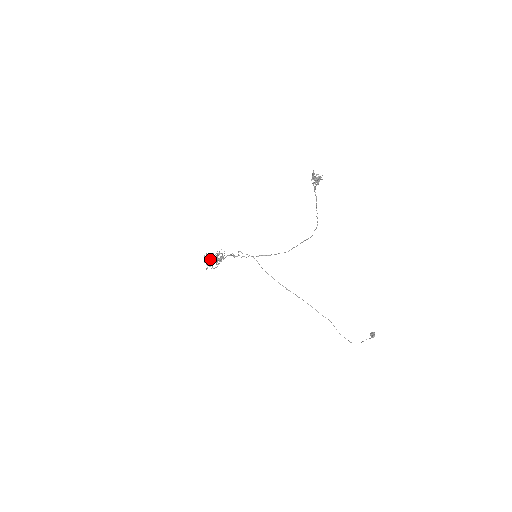
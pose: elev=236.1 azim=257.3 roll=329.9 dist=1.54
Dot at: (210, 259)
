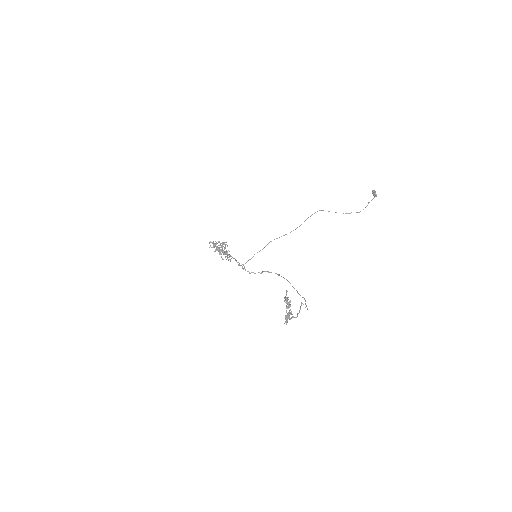
Dot at: (217, 249)
